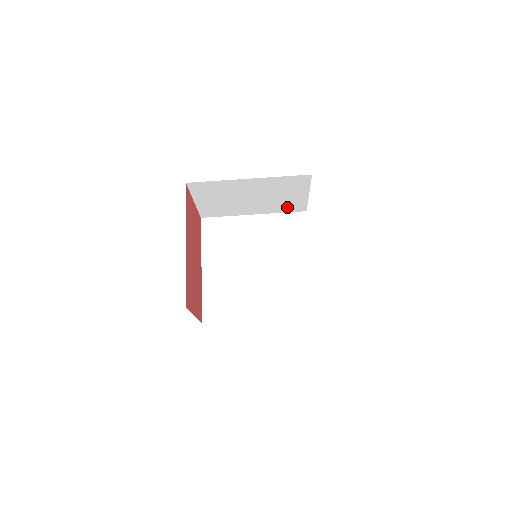
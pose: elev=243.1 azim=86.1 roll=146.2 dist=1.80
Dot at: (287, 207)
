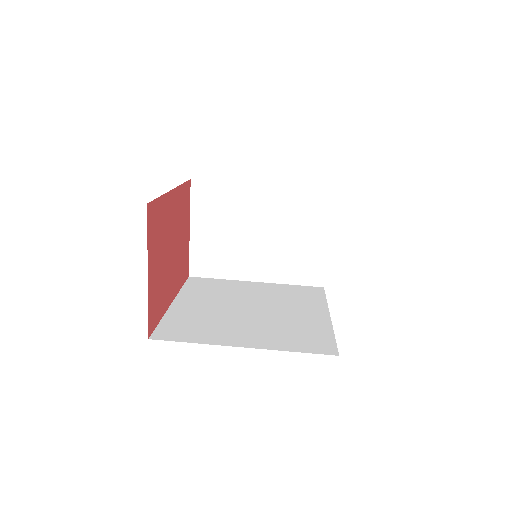
Dot at: (300, 270)
